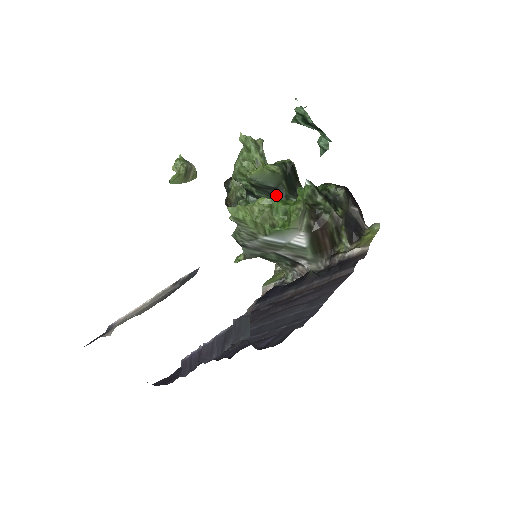
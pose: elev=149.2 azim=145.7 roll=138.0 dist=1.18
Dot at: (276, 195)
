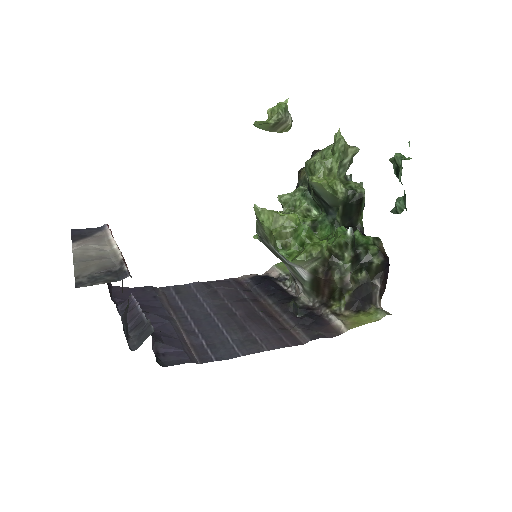
Dot at: (327, 211)
